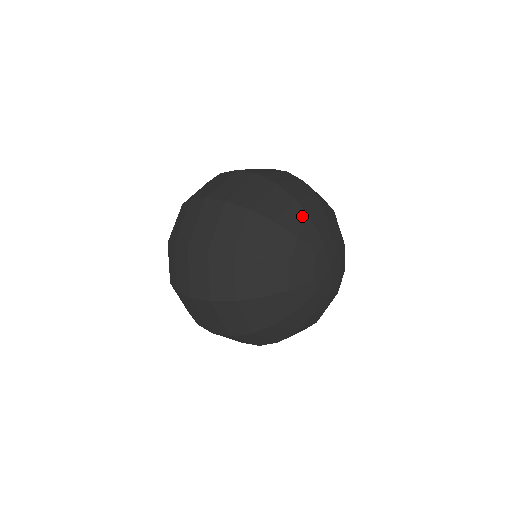
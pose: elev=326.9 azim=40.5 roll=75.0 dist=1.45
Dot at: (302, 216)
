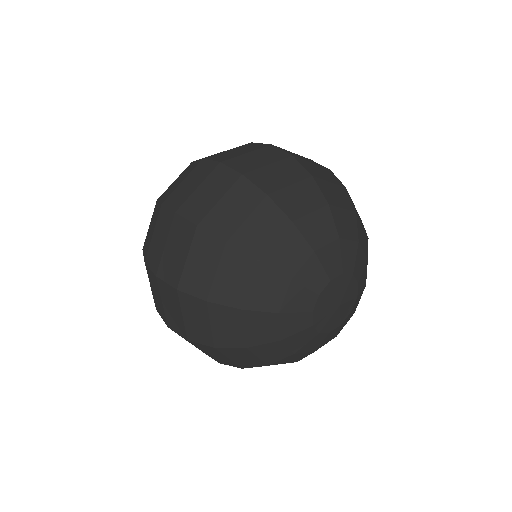
Dot at: (329, 228)
